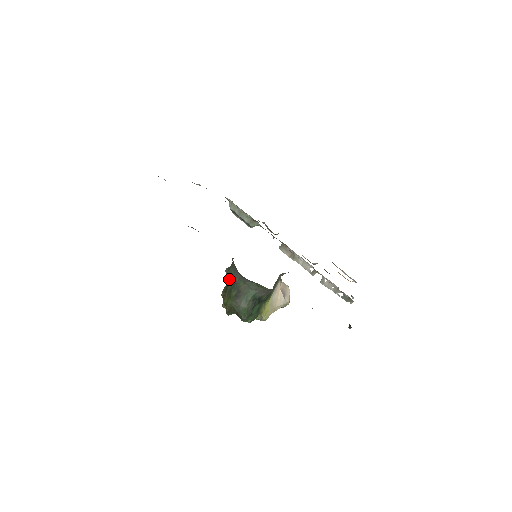
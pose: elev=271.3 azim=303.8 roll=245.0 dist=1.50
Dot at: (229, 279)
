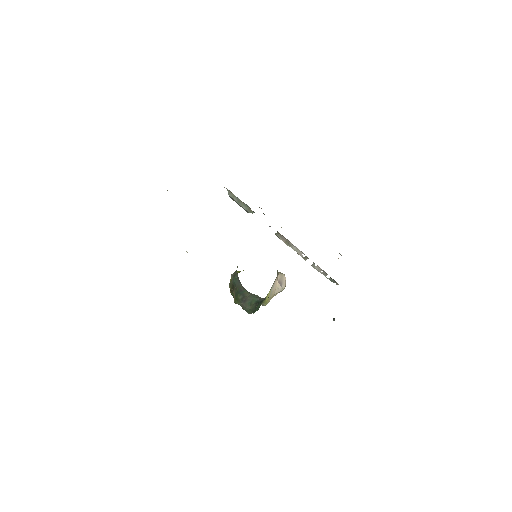
Dot at: (235, 285)
